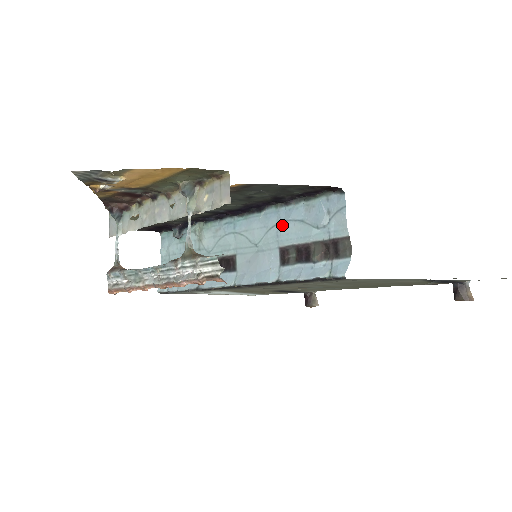
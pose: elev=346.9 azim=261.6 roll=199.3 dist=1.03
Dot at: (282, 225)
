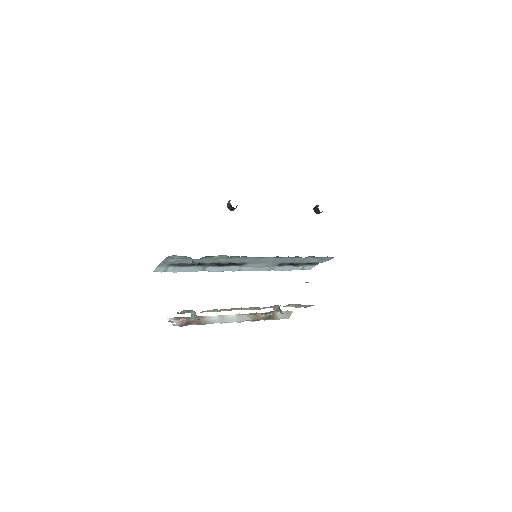
Dot at: (291, 260)
